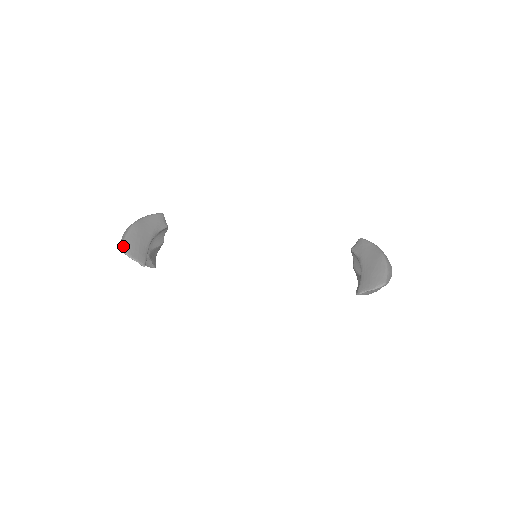
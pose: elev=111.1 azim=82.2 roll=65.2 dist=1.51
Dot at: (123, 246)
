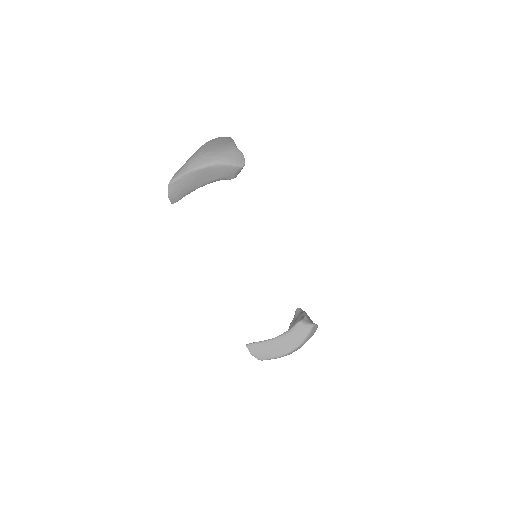
Dot at: (172, 181)
